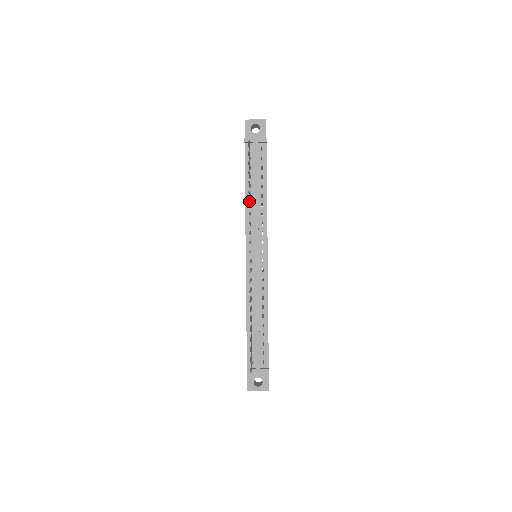
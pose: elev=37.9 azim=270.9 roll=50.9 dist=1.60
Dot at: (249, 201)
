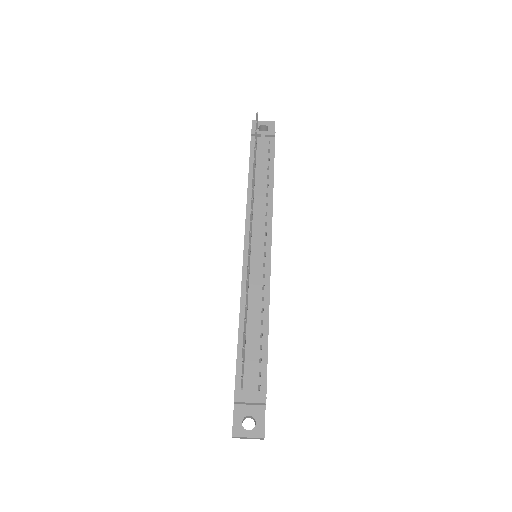
Dot at: occluded
